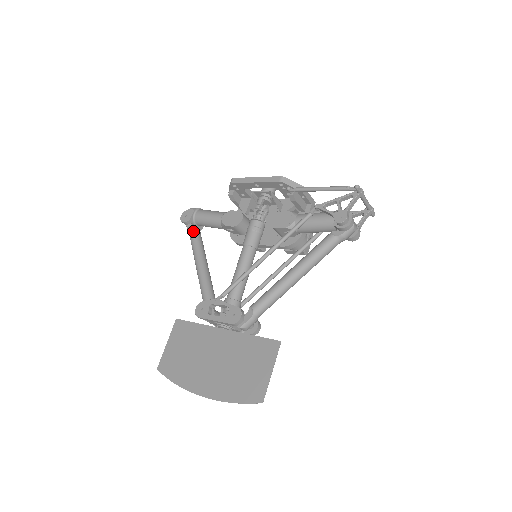
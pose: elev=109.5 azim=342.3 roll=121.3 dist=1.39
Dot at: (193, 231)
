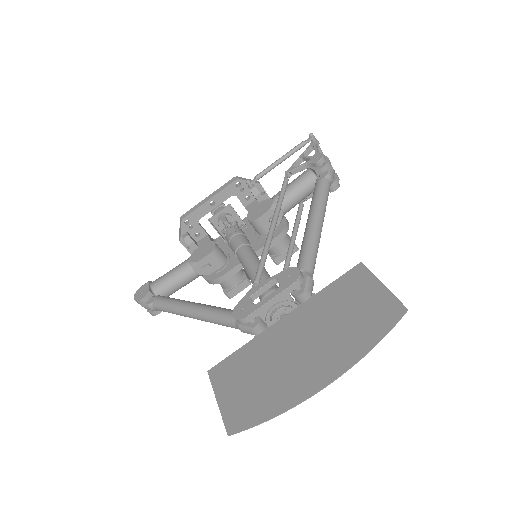
Dot at: (160, 298)
